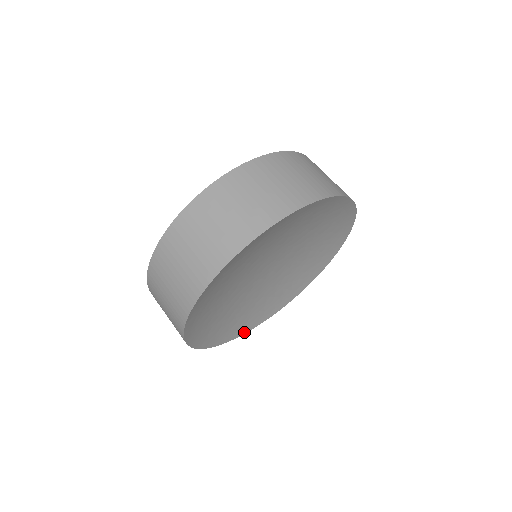
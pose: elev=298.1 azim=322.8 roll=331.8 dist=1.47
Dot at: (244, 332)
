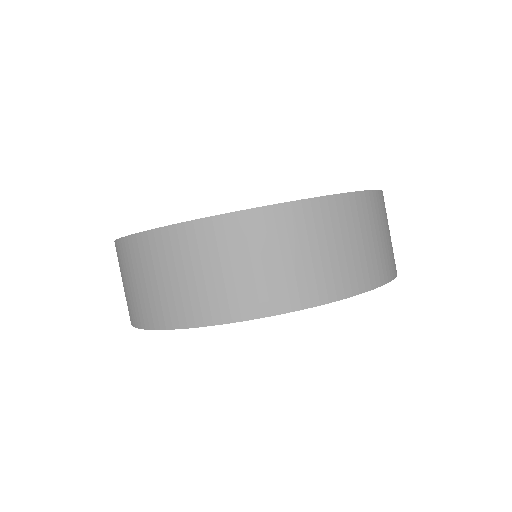
Dot at: occluded
